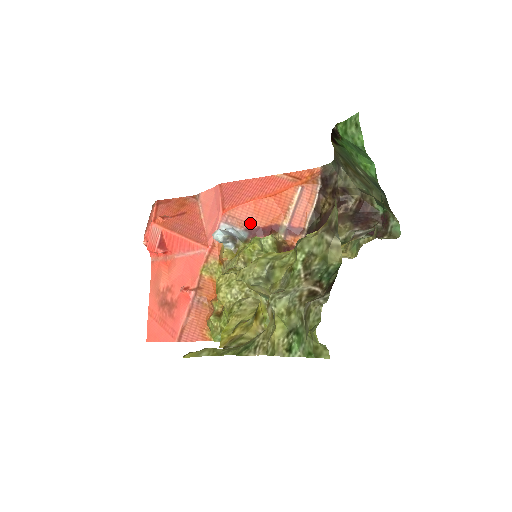
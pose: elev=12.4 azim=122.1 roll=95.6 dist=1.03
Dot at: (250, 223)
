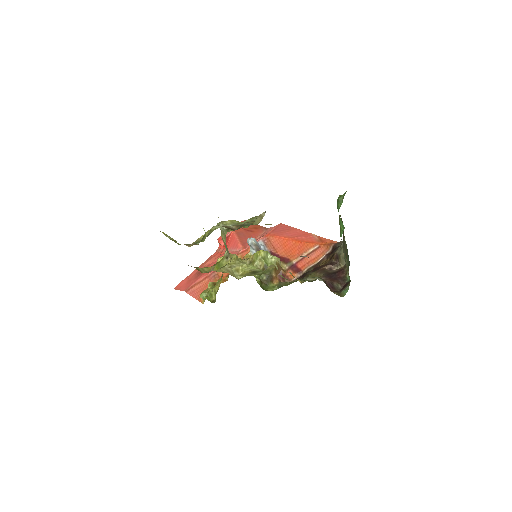
Dot at: (276, 250)
